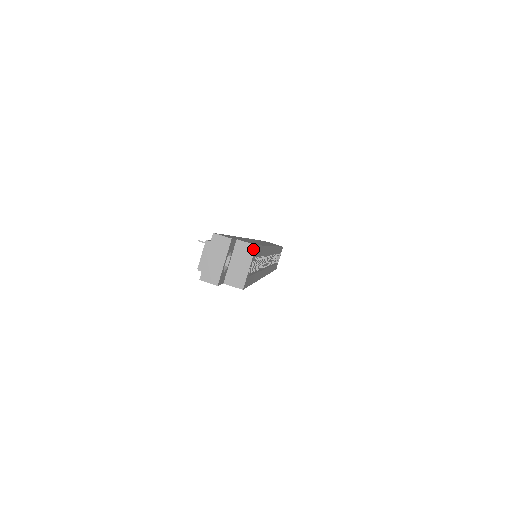
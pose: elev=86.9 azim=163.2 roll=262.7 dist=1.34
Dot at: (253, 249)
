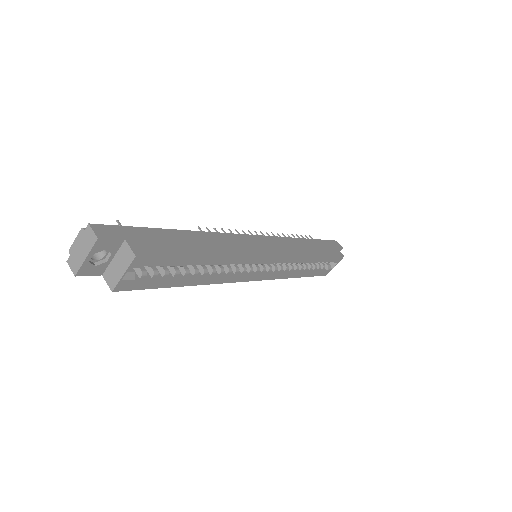
Dot at: (132, 258)
